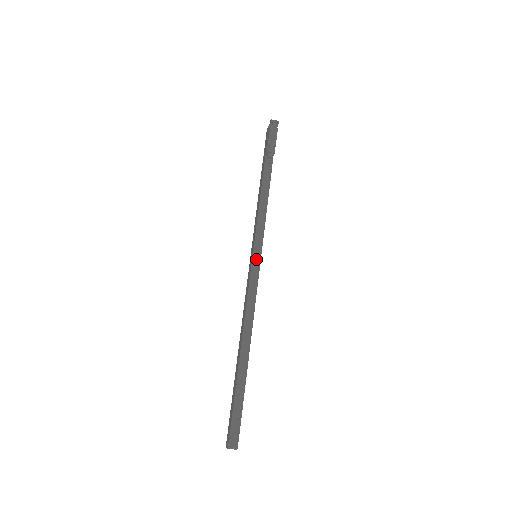
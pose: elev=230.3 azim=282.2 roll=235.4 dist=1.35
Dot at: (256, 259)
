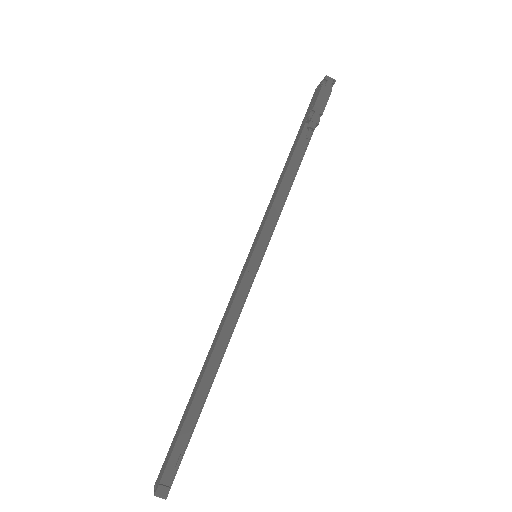
Dot at: (255, 261)
